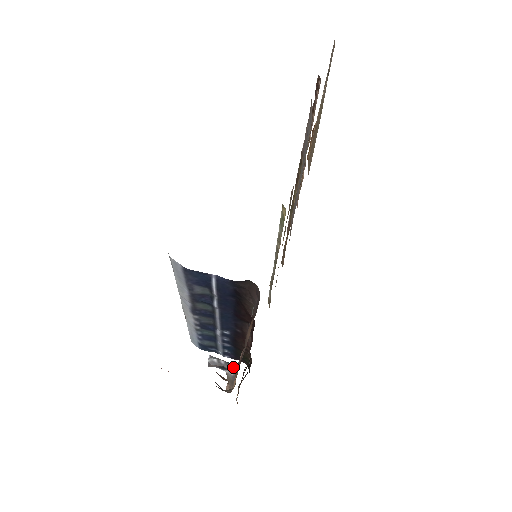
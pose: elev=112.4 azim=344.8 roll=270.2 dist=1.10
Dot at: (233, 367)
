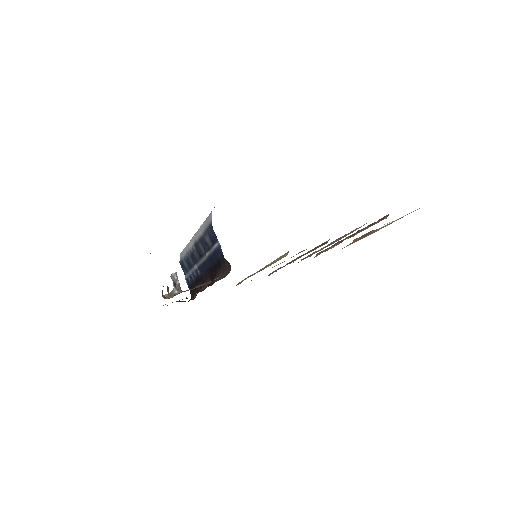
Dot at: (179, 290)
